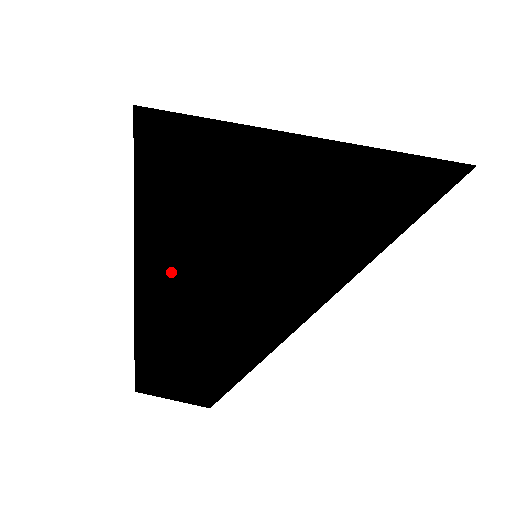
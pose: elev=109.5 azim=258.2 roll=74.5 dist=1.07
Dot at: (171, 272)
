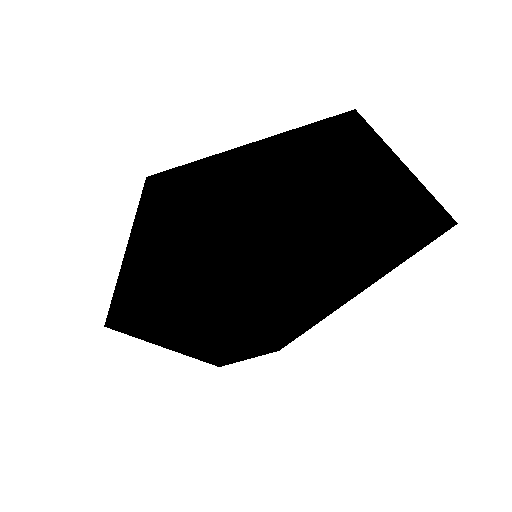
Dot at: (208, 343)
